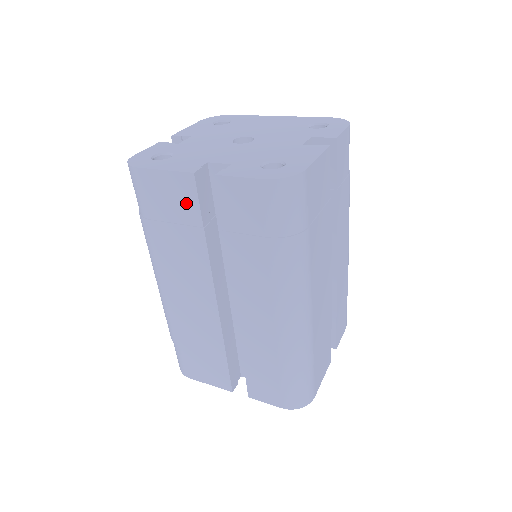
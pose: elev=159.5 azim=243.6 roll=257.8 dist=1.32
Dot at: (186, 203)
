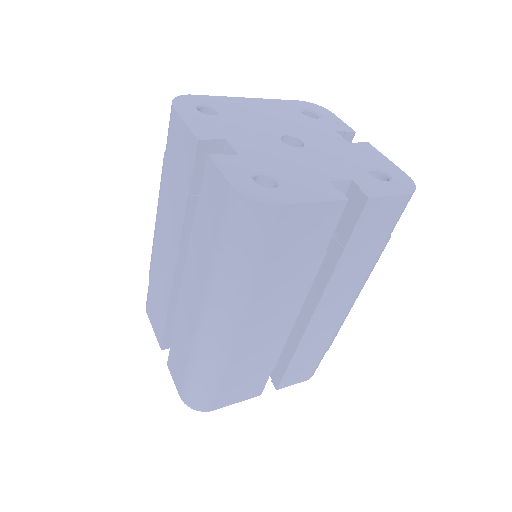
Dot at: (321, 232)
